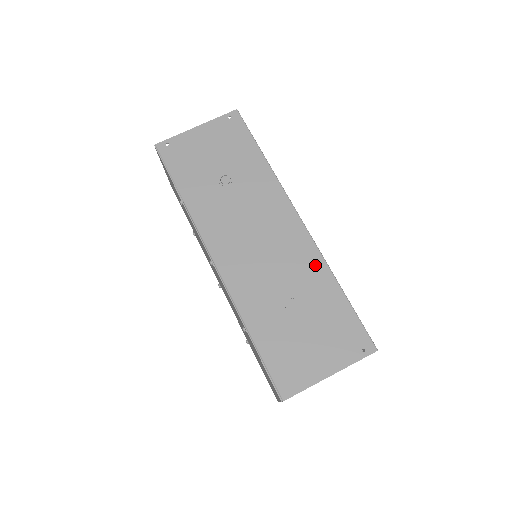
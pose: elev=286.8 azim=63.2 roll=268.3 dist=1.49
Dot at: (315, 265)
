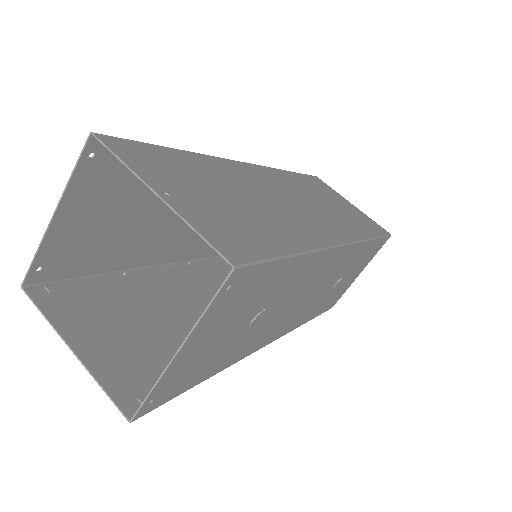
Dot at: (356, 252)
